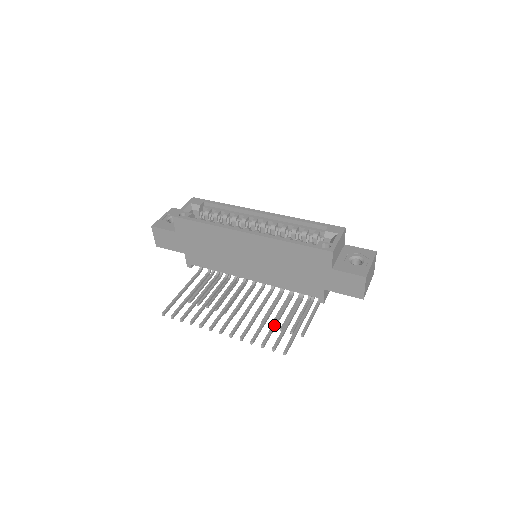
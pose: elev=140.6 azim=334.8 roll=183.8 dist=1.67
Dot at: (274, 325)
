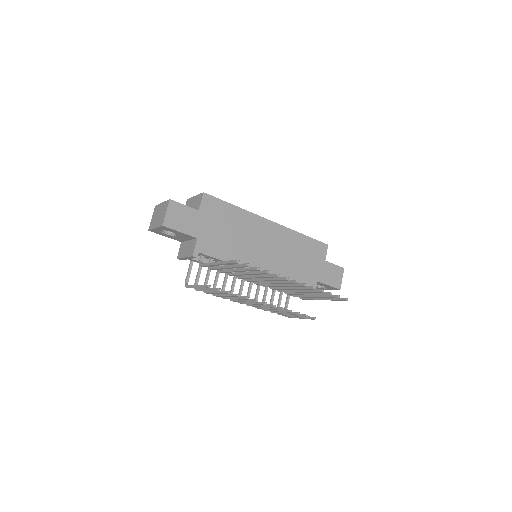
Dot at: occluded
